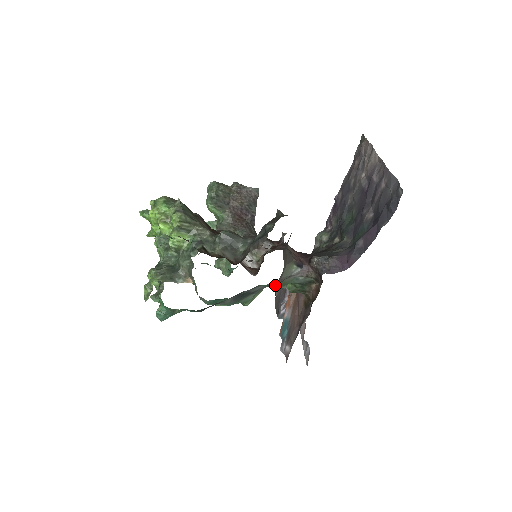
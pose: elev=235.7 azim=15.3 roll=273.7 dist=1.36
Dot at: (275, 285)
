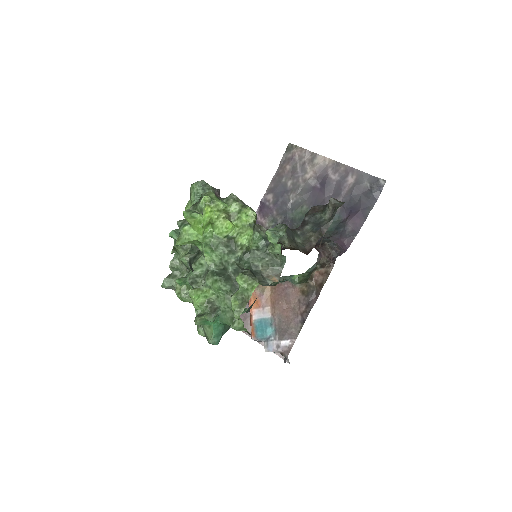
Dot at: occluded
